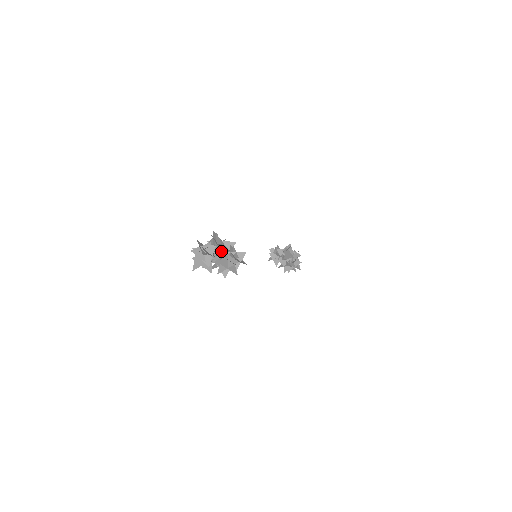
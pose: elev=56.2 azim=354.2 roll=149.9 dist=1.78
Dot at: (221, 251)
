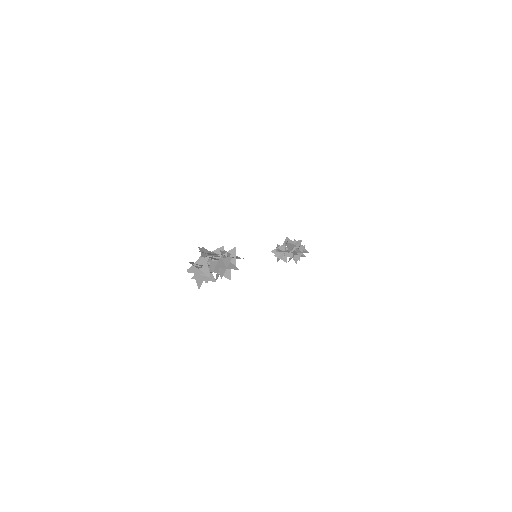
Dot at: occluded
